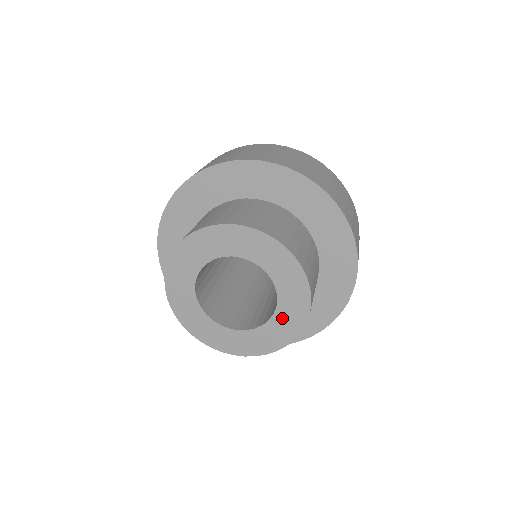
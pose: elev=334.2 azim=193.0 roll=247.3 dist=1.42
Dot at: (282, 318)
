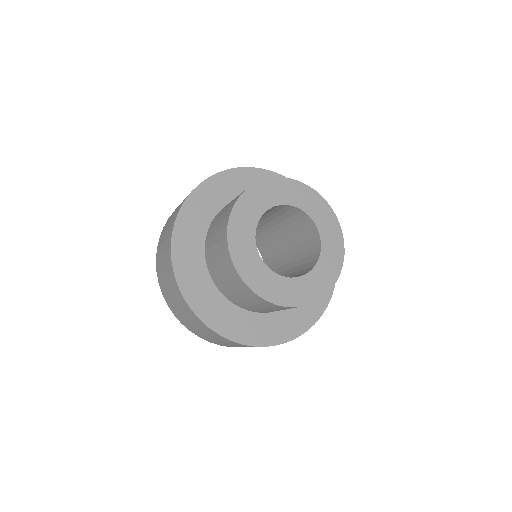
Dot at: (323, 226)
